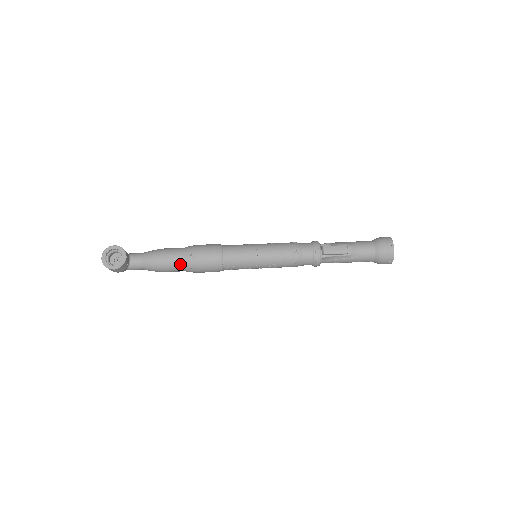
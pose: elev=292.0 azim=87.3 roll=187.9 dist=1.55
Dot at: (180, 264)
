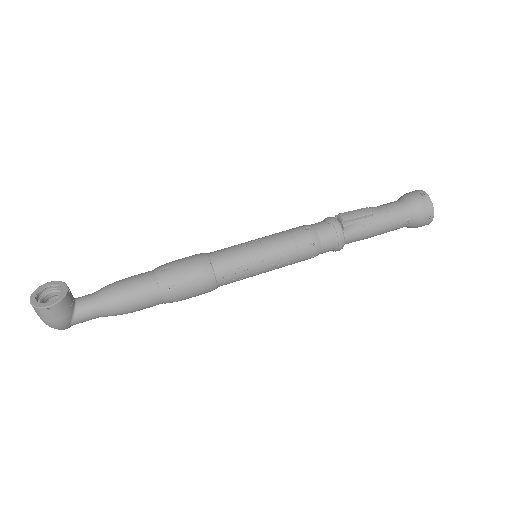
Dot at: (151, 285)
